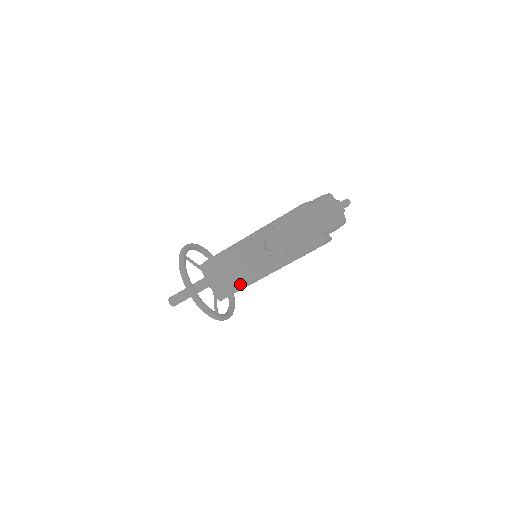
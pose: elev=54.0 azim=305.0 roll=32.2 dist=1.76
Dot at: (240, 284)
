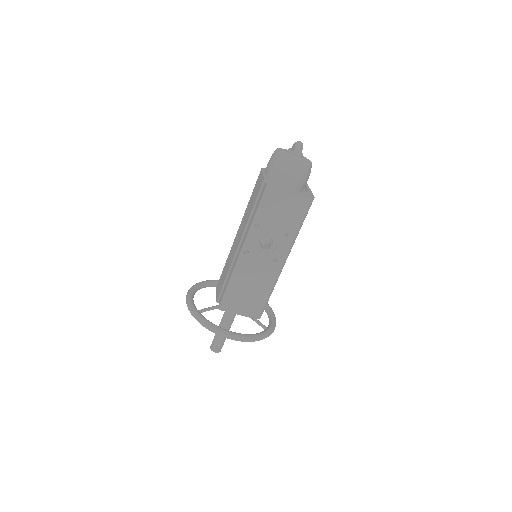
Dot at: (268, 293)
